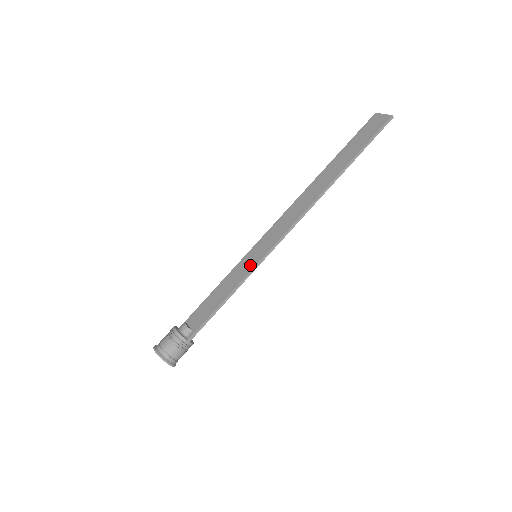
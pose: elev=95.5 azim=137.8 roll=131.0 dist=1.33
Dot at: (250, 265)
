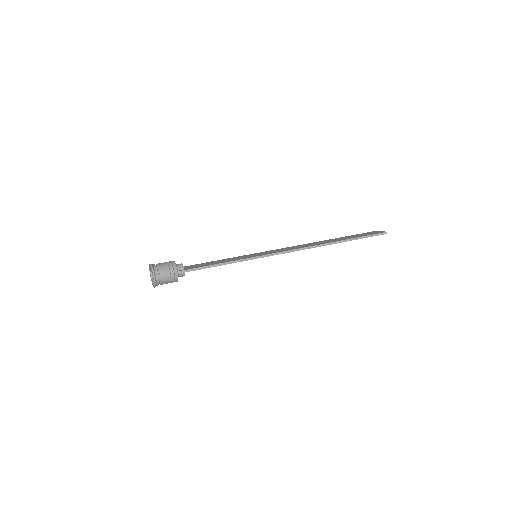
Dot at: (249, 256)
